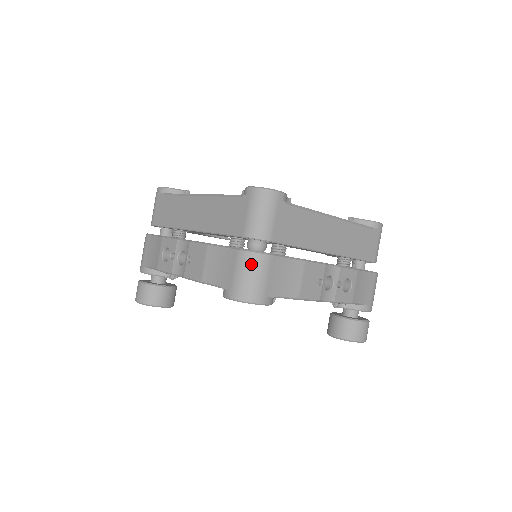
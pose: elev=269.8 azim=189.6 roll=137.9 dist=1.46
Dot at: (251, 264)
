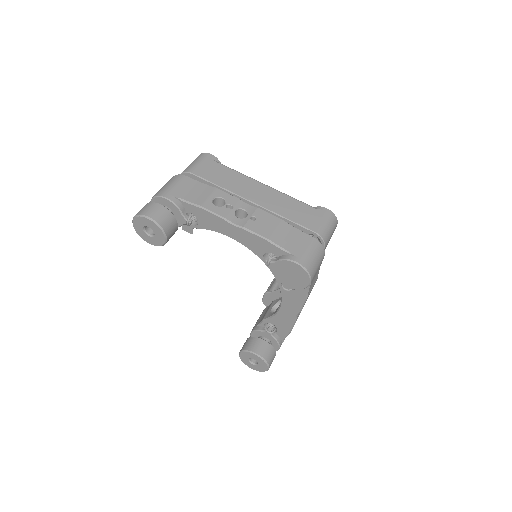
Dot at: (319, 251)
